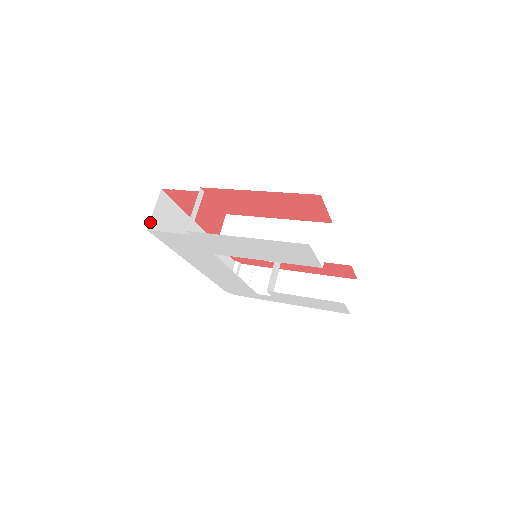
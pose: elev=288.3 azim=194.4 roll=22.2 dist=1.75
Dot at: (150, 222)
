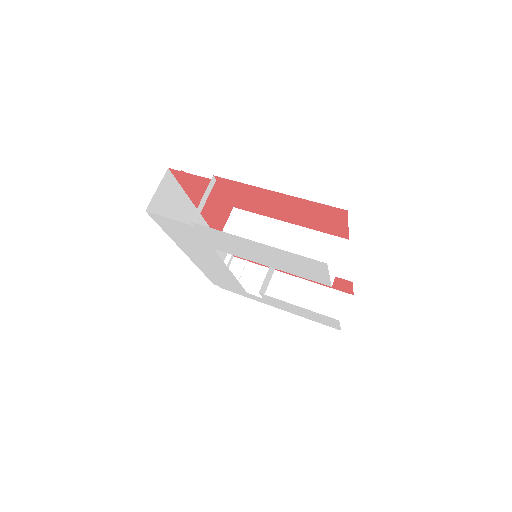
Dot at: (150, 203)
